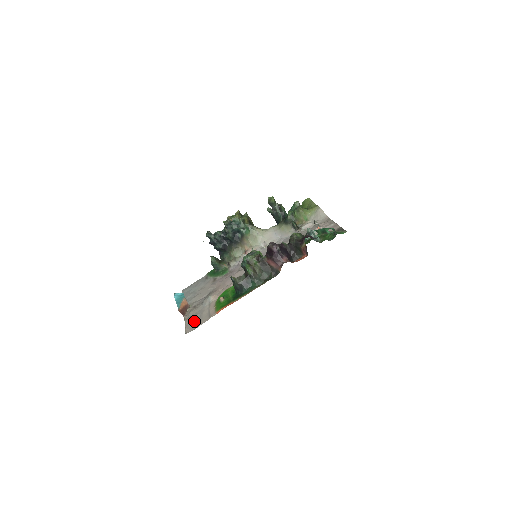
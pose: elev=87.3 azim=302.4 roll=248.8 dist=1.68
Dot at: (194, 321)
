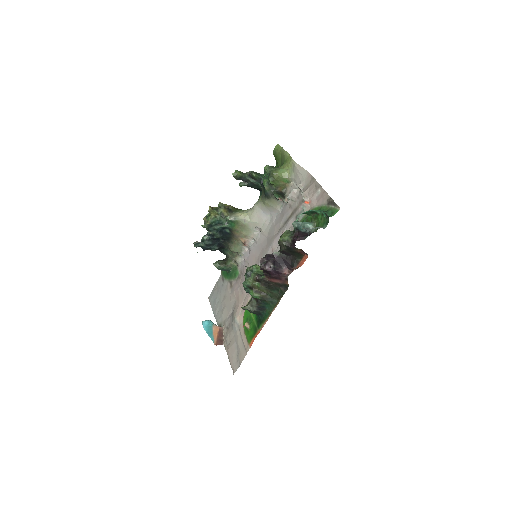
Dot at: (234, 354)
